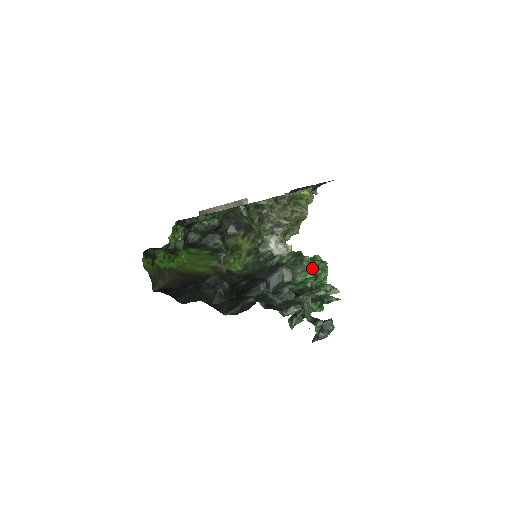
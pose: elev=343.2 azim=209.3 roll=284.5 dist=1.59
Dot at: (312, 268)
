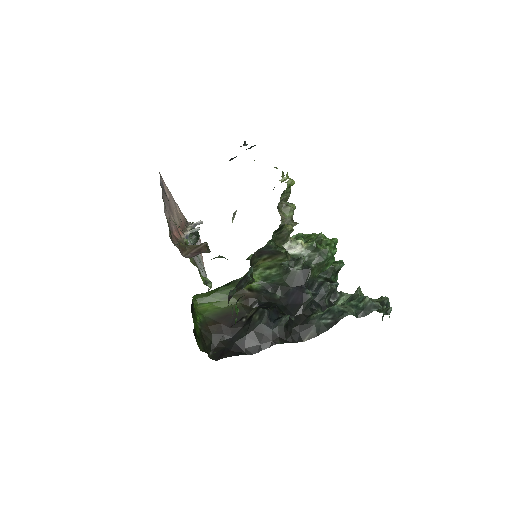
Dot at: occluded
